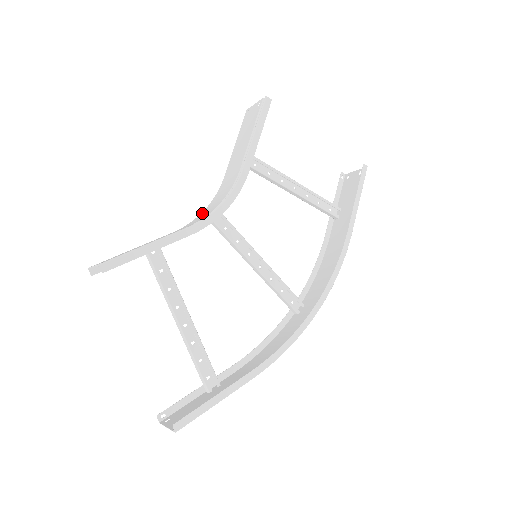
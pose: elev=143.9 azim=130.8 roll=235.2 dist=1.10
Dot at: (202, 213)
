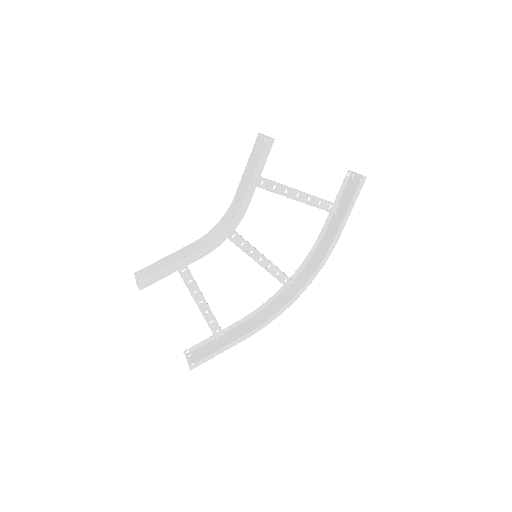
Dot at: (215, 228)
